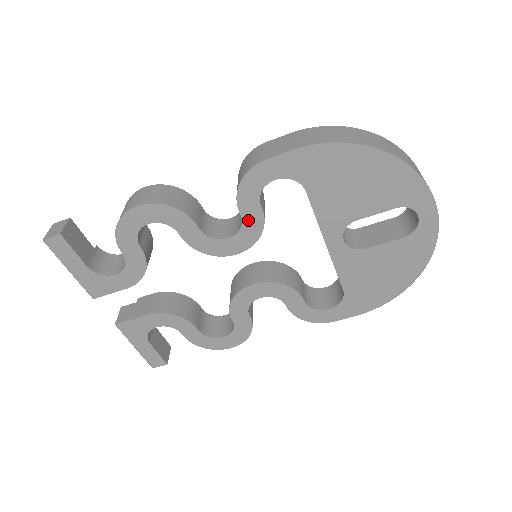
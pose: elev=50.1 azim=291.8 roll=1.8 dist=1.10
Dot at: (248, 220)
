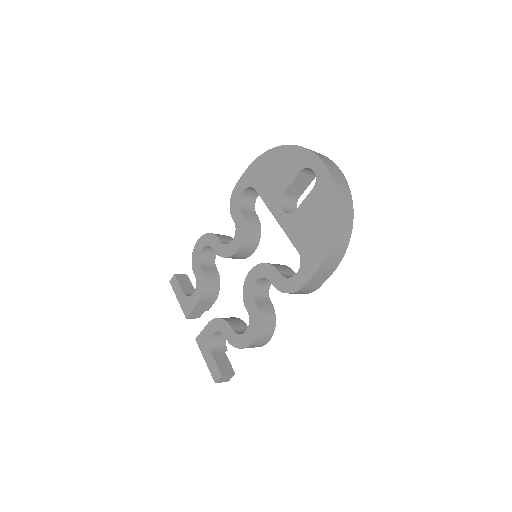
Dot at: (237, 223)
